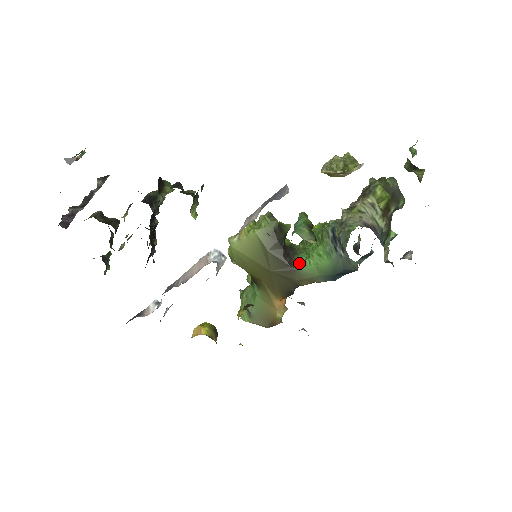
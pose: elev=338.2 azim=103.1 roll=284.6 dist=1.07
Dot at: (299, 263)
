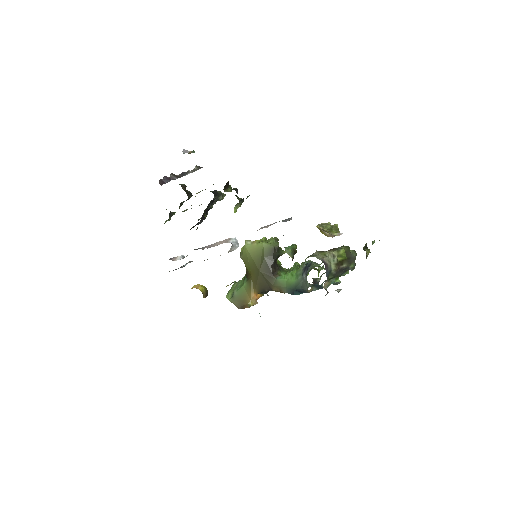
Dot at: (278, 275)
